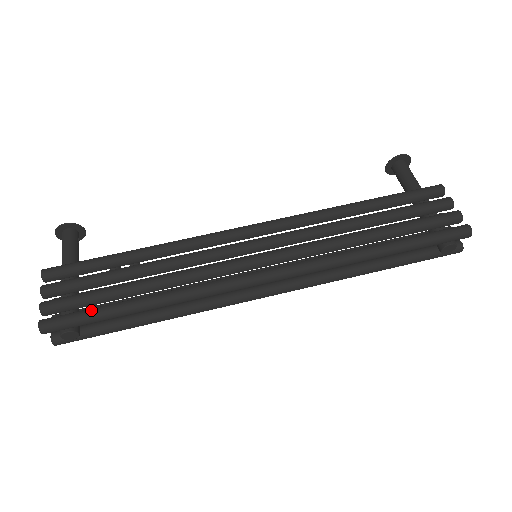
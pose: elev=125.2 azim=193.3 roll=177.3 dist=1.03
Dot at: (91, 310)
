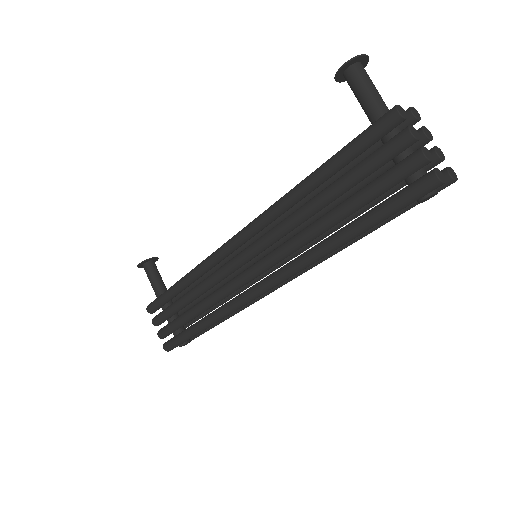
Dot at: (180, 336)
